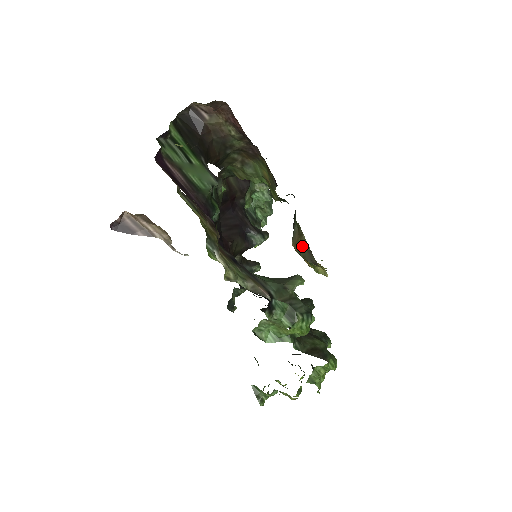
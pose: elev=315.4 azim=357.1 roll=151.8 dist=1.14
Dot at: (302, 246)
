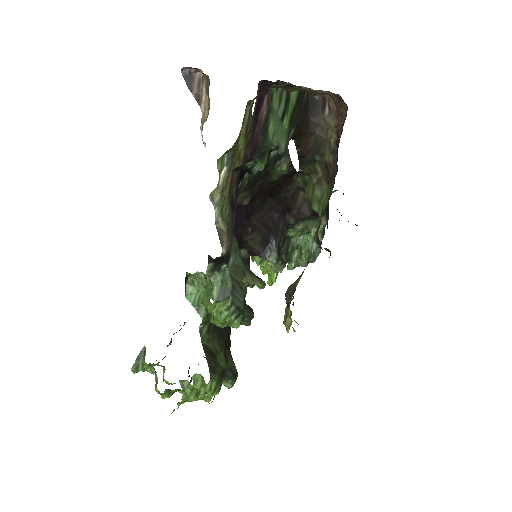
Dot at: (294, 284)
